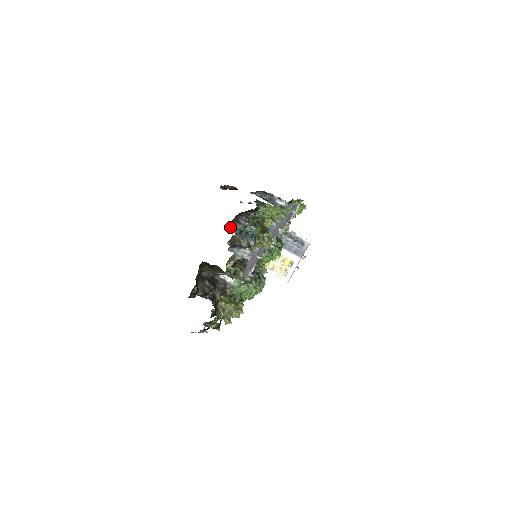
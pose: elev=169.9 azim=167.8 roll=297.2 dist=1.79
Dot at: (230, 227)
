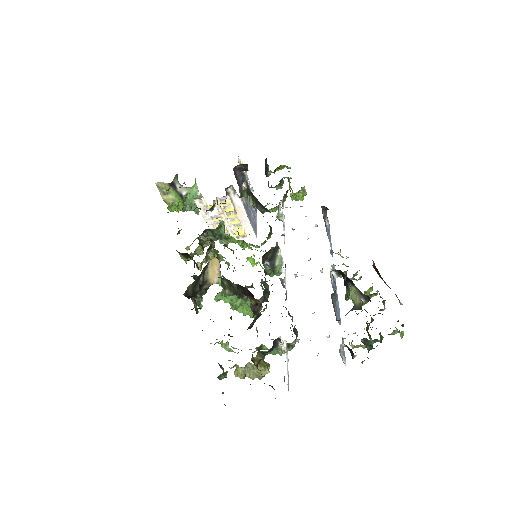
Dot at: (332, 298)
